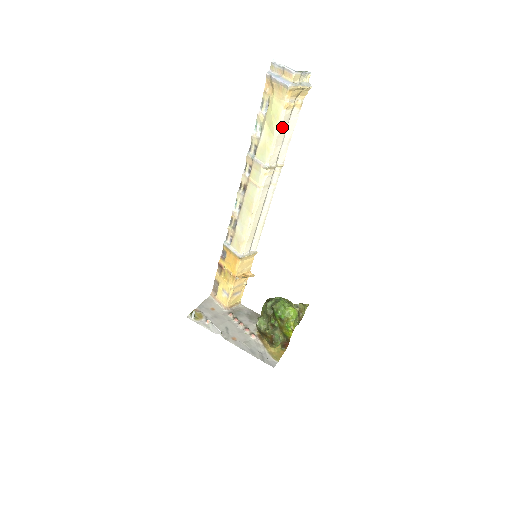
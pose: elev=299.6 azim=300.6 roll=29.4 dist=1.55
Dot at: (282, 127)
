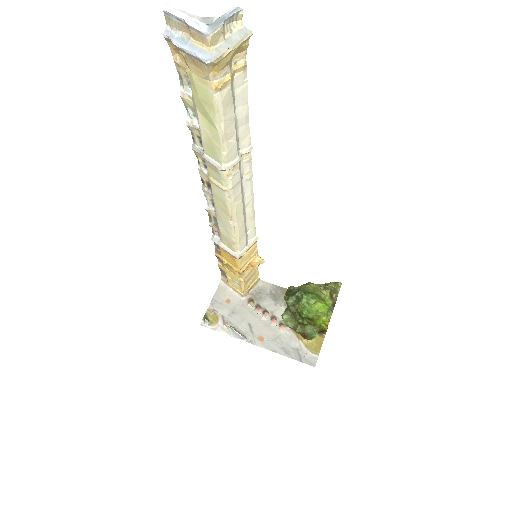
Dot at: (225, 114)
